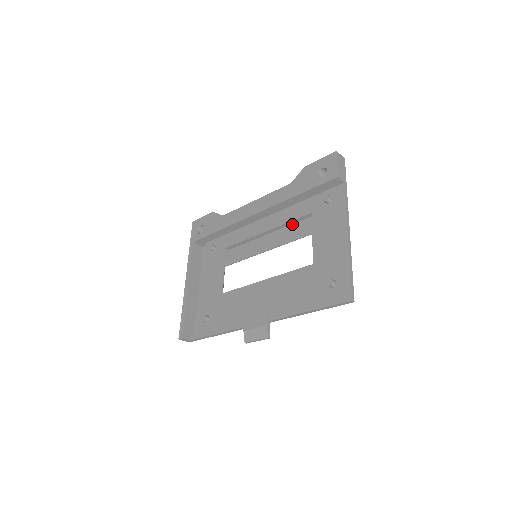
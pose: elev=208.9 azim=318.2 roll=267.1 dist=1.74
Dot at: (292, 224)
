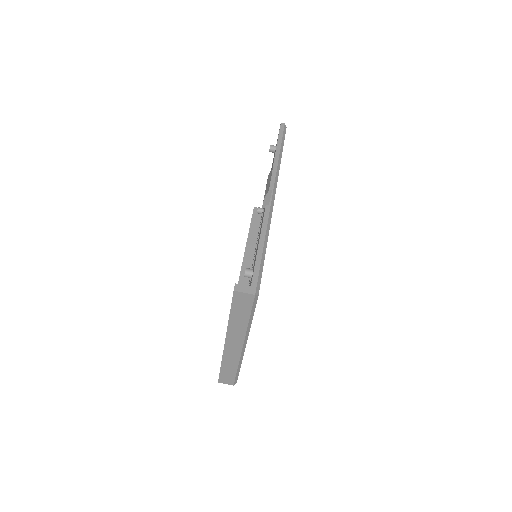
Dot at: occluded
